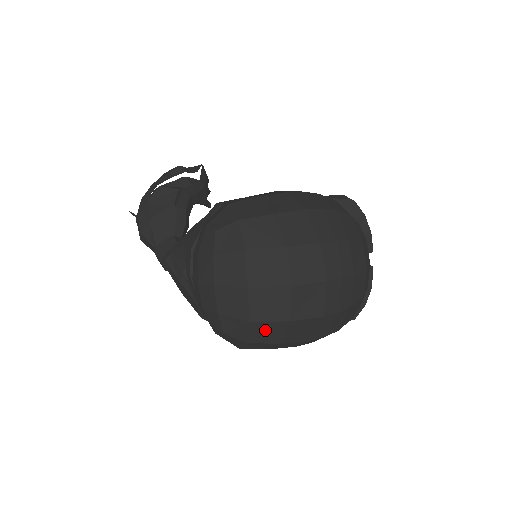
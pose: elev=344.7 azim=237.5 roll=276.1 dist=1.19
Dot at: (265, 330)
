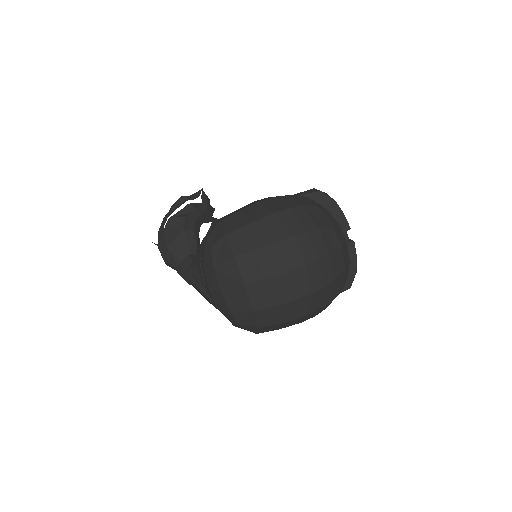
Dot at: (268, 315)
